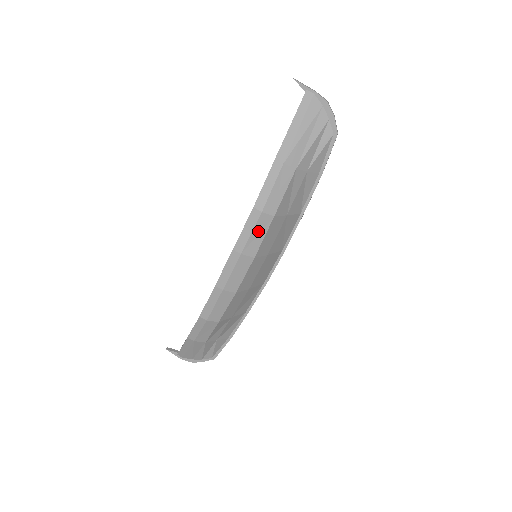
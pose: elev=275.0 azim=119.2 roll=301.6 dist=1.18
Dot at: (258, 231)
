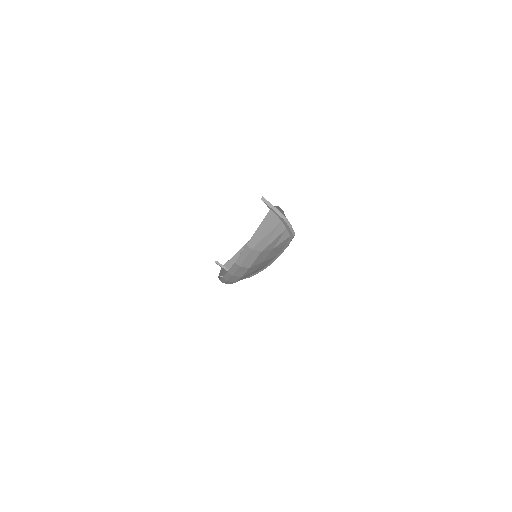
Dot at: (240, 271)
